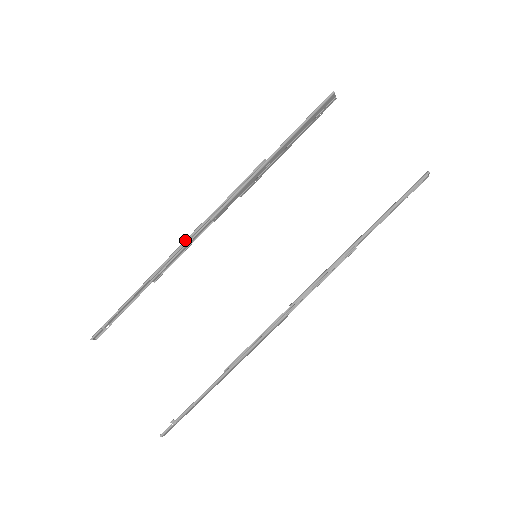
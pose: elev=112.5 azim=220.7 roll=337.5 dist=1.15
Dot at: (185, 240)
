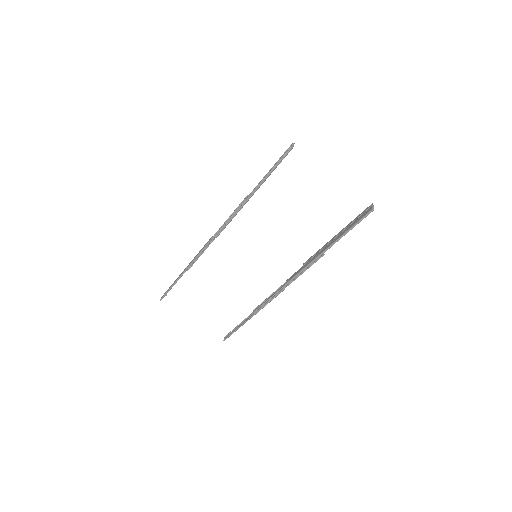
Dot at: (202, 250)
